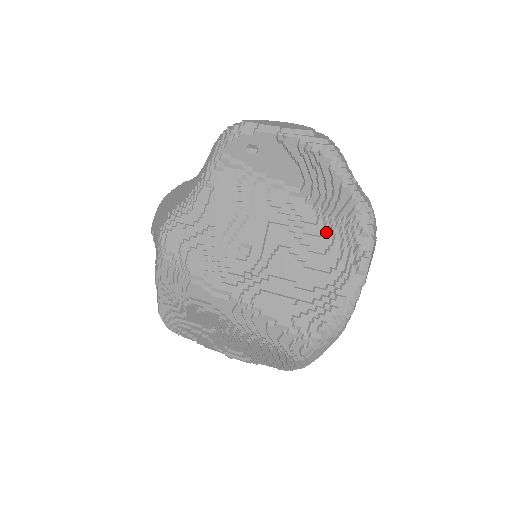
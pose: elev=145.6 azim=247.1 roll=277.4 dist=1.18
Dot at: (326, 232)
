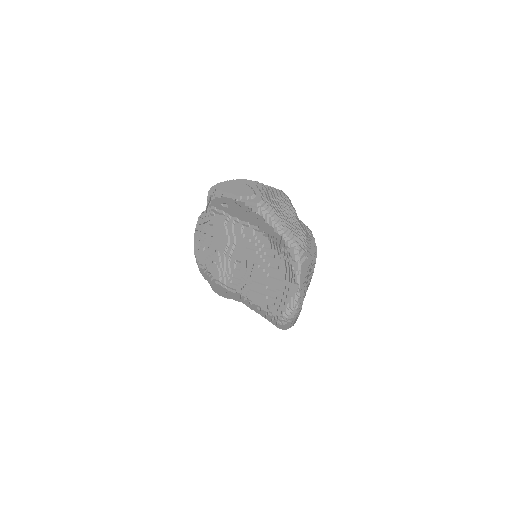
Dot at: (277, 255)
